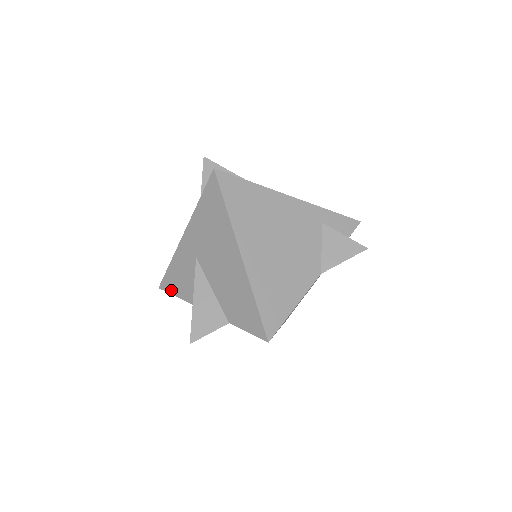
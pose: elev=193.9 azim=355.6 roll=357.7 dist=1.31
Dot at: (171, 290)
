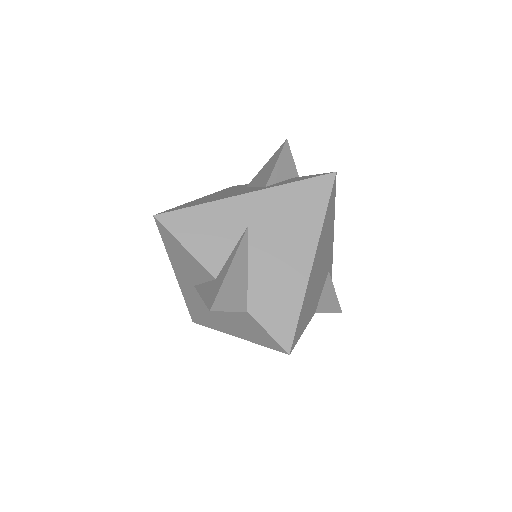
Dot at: (176, 231)
